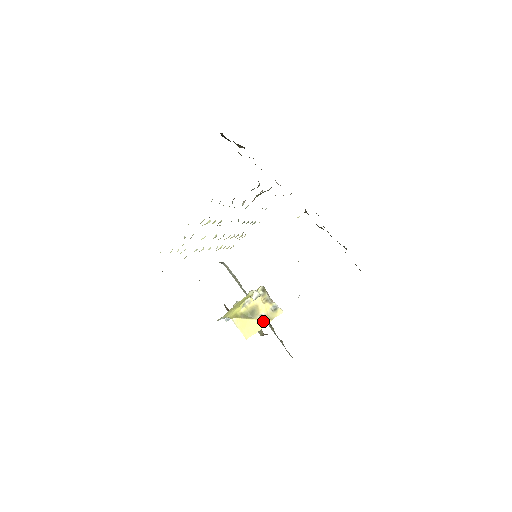
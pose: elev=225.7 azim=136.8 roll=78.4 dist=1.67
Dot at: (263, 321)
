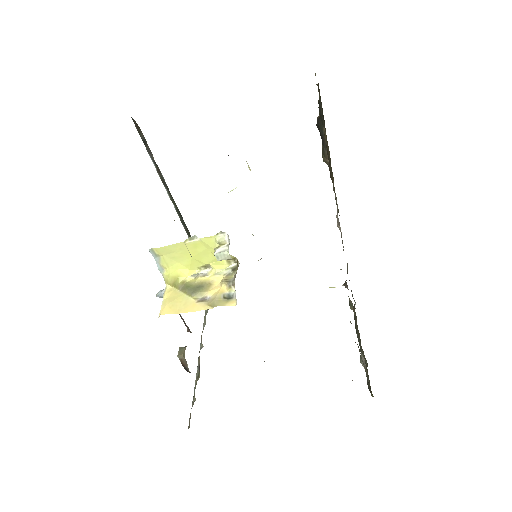
Dot at: (201, 304)
